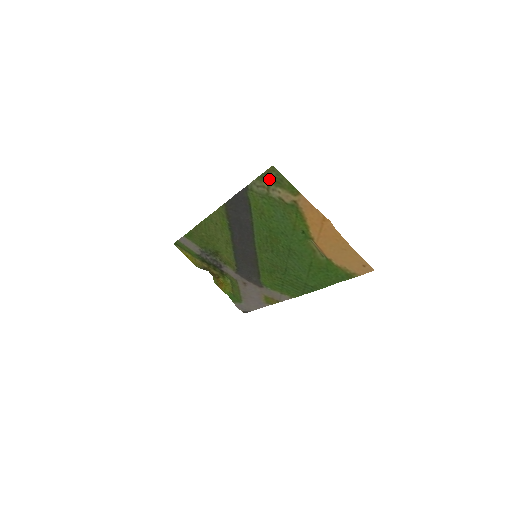
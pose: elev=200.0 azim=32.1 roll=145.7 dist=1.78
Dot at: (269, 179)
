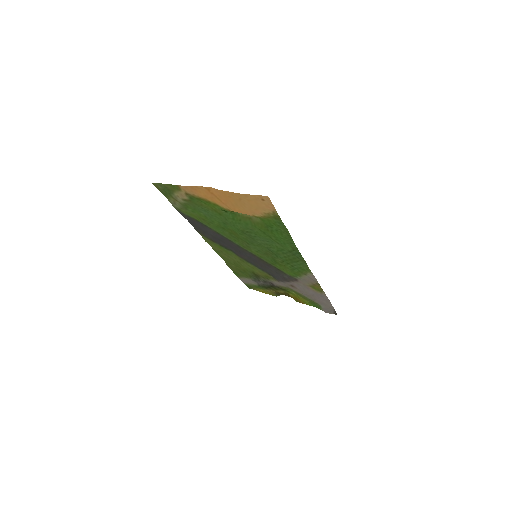
Dot at: (166, 193)
